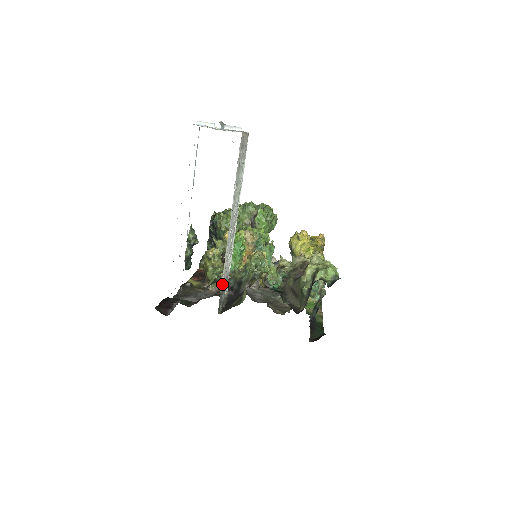
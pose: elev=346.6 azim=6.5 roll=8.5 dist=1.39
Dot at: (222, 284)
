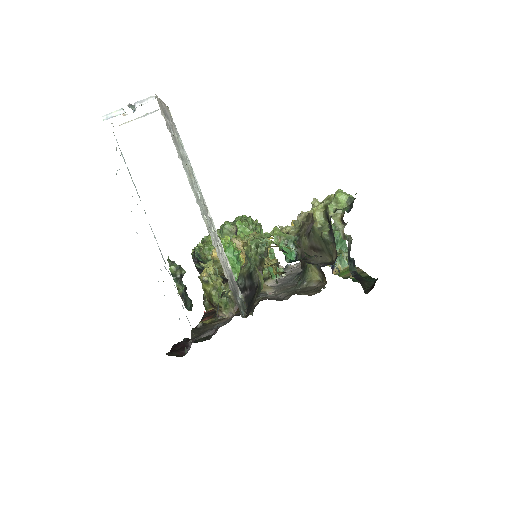
Dot at: (228, 281)
